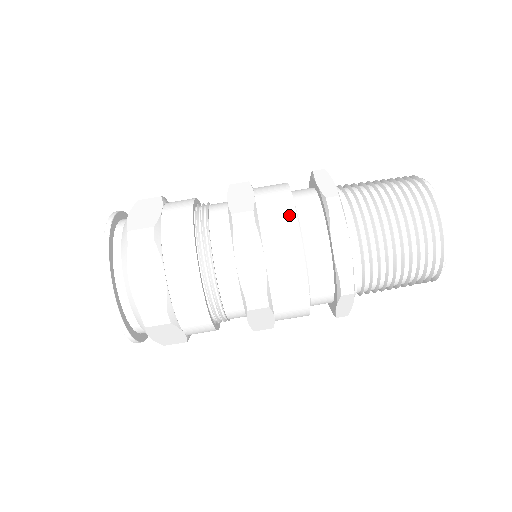
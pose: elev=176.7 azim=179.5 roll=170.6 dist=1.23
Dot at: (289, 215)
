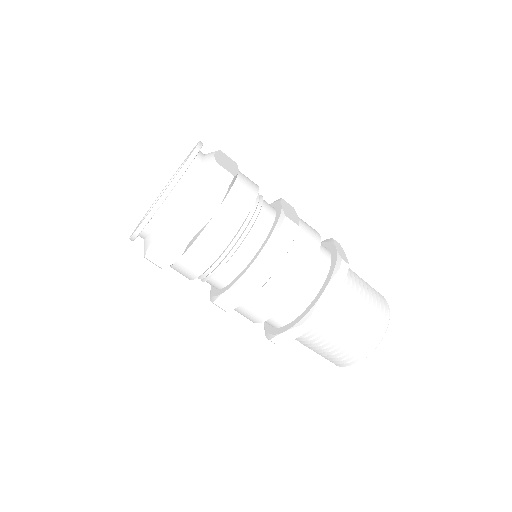
Dot at: (282, 300)
